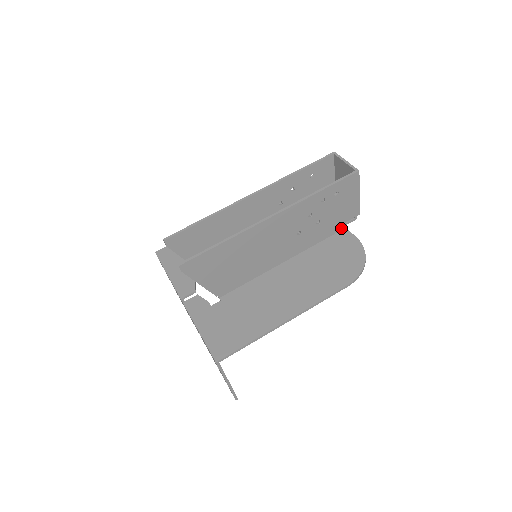
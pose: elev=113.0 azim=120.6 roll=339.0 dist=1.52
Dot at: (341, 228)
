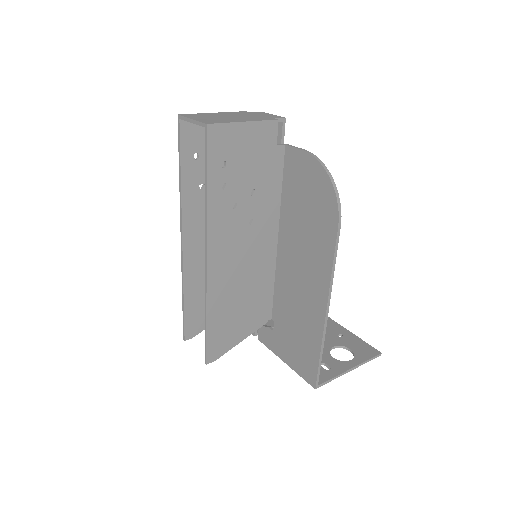
Dot at: (281, 153)
